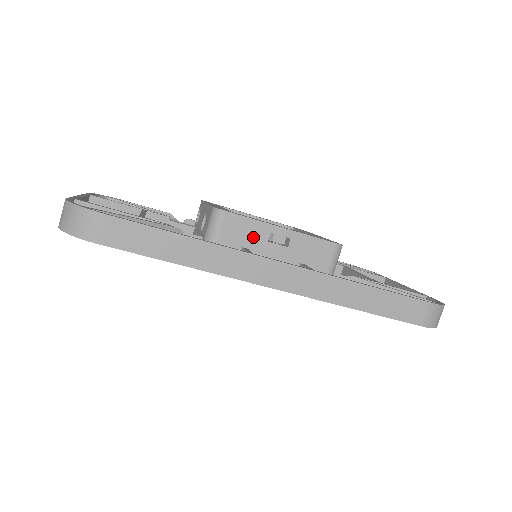
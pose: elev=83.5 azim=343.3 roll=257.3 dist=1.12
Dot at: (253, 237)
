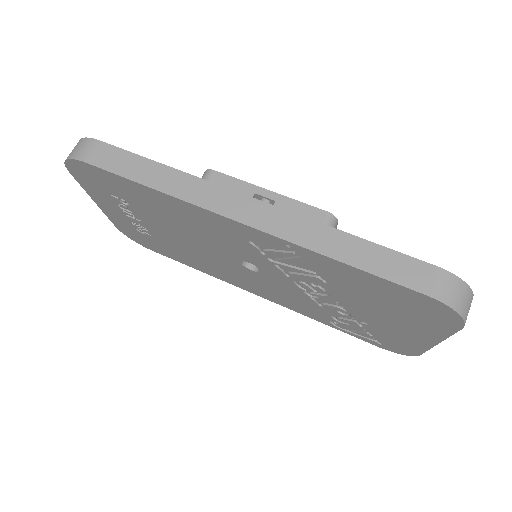
Dot at: occluded
